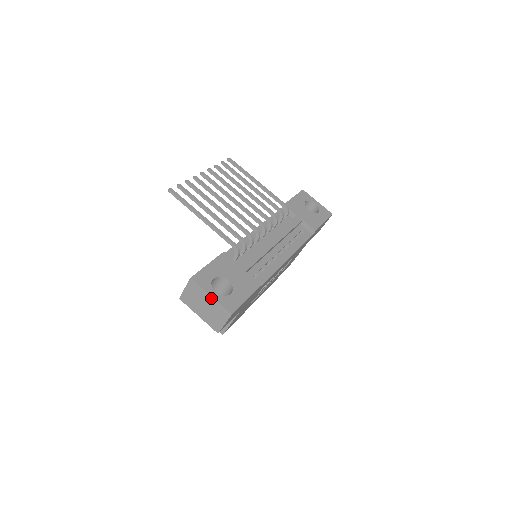
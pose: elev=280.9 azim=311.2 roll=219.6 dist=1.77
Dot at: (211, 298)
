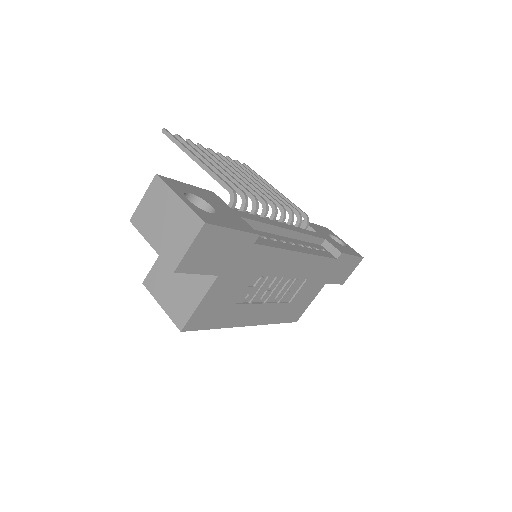
Dot at: (178, 201)
